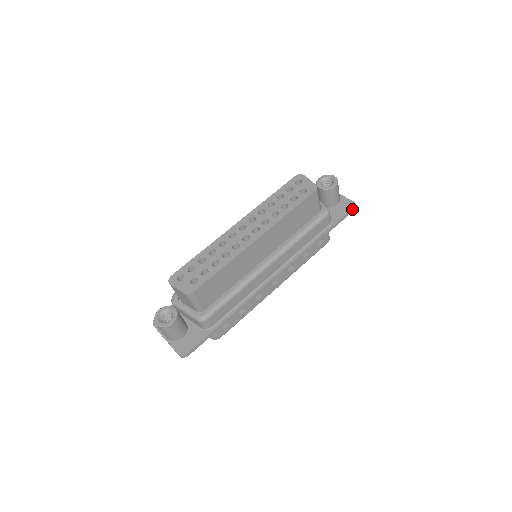
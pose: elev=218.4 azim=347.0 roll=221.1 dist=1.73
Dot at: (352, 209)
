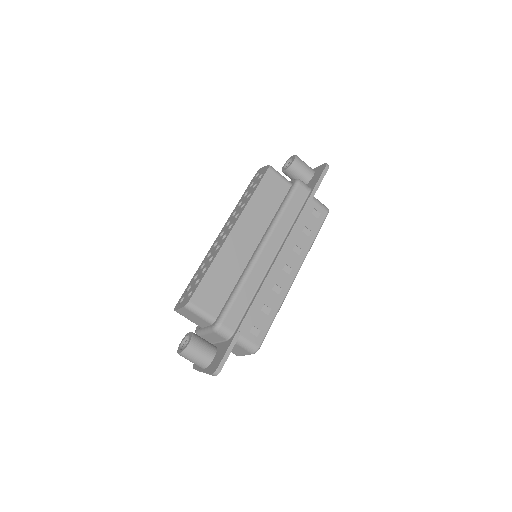
Dot at: (325, 168)
